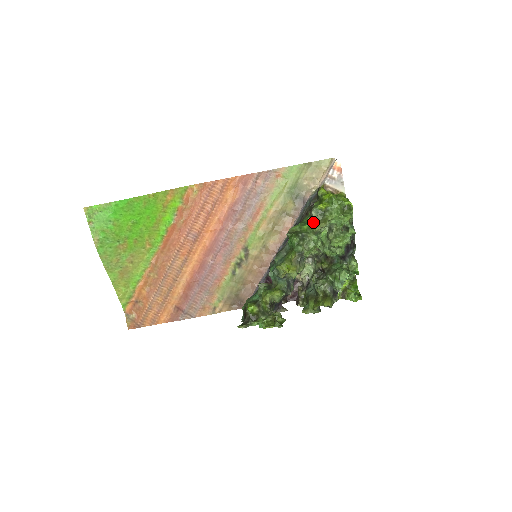
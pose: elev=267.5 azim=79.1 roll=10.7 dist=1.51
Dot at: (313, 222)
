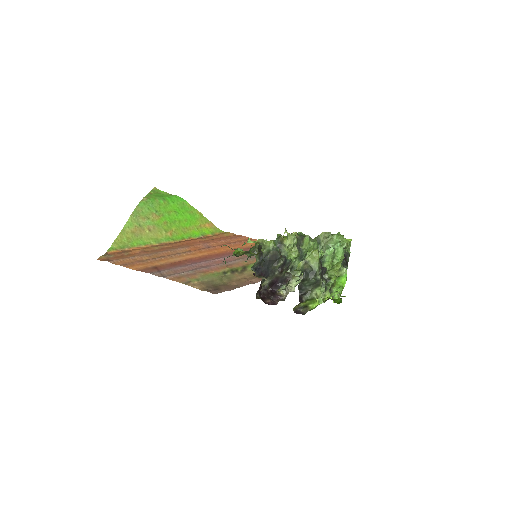
Dot at: occluded
